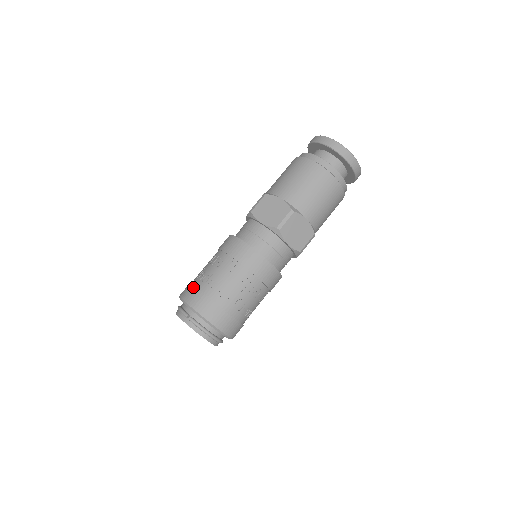
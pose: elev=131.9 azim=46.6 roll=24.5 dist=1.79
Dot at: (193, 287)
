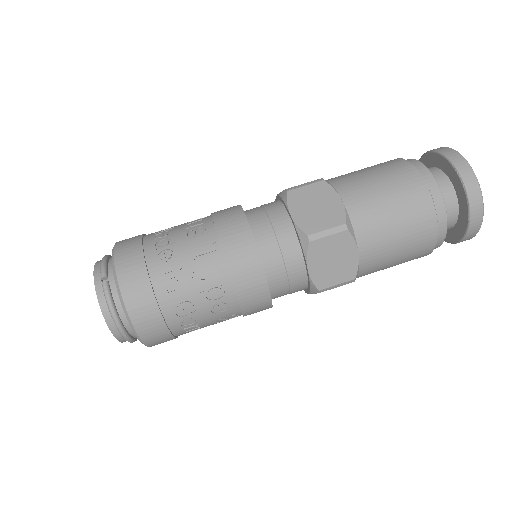
Dot at: (139, 242)
